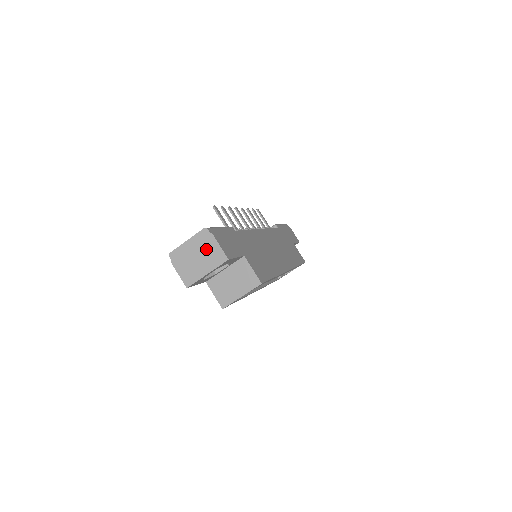
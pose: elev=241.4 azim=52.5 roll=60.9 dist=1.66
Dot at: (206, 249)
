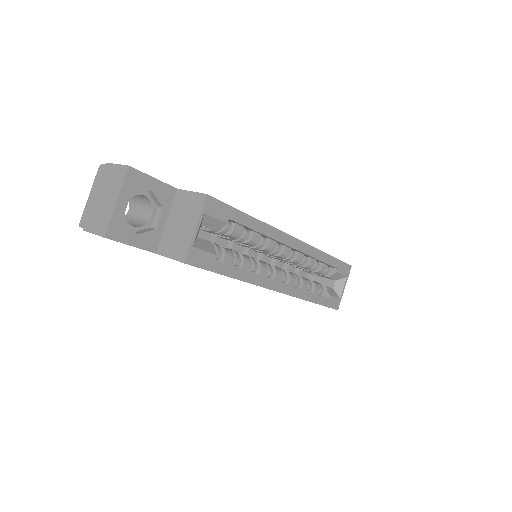
Dot at: (107, 181)
